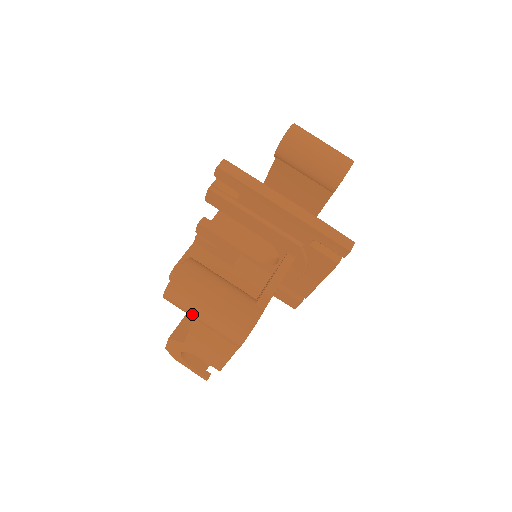
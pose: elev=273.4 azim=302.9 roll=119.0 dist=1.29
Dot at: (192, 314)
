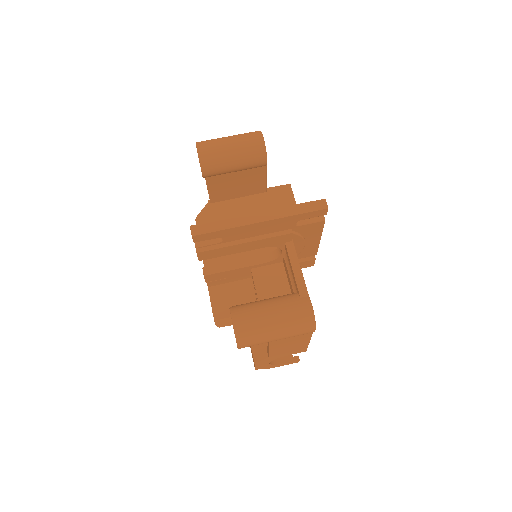
Dot at: (267, 342)
